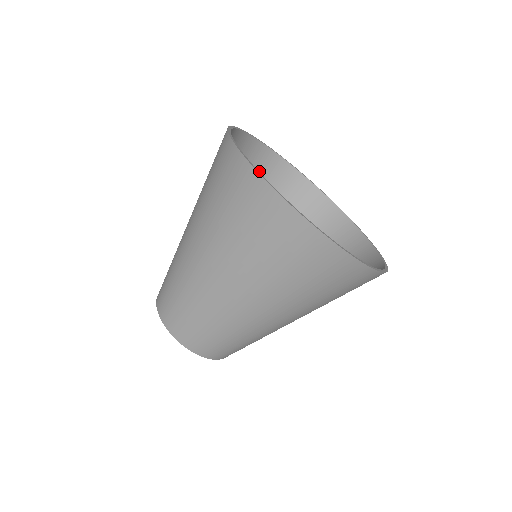
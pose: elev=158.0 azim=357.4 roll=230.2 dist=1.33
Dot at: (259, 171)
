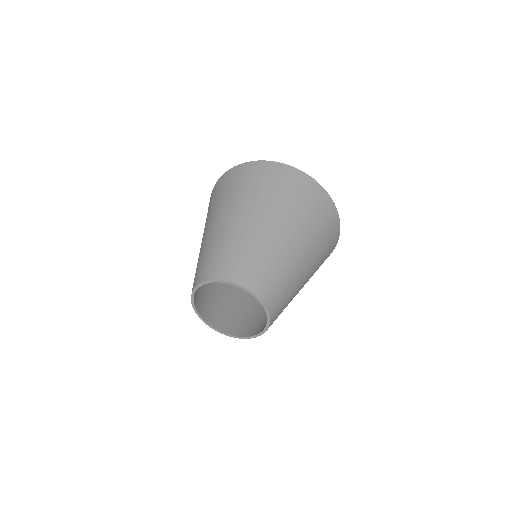
Dot at: occluded
